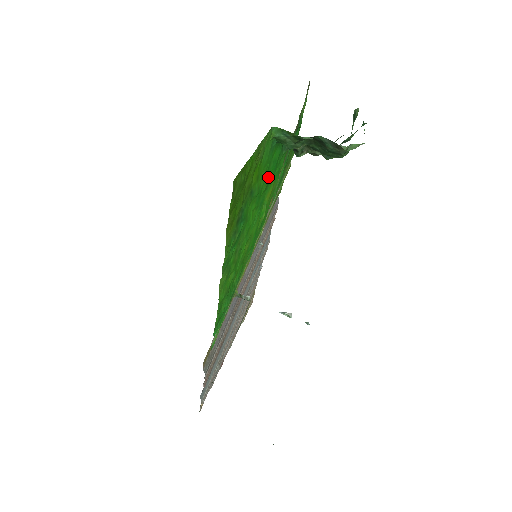
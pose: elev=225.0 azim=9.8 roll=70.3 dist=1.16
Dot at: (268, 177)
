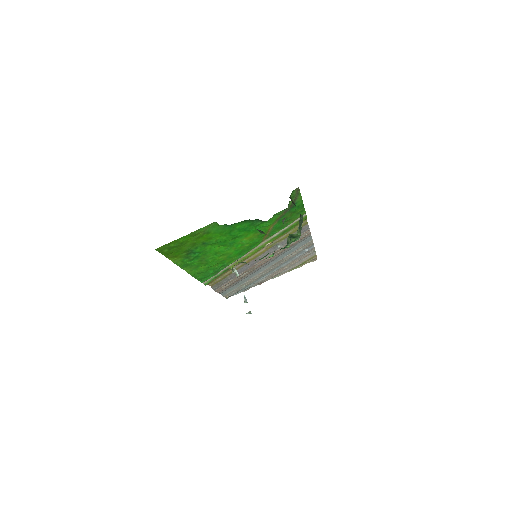
Dot at: (233, 235)
